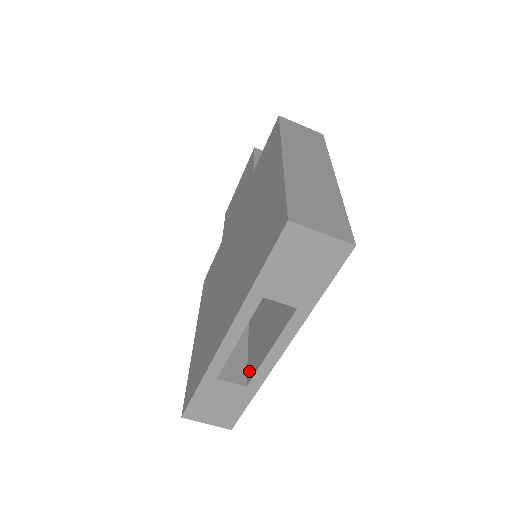
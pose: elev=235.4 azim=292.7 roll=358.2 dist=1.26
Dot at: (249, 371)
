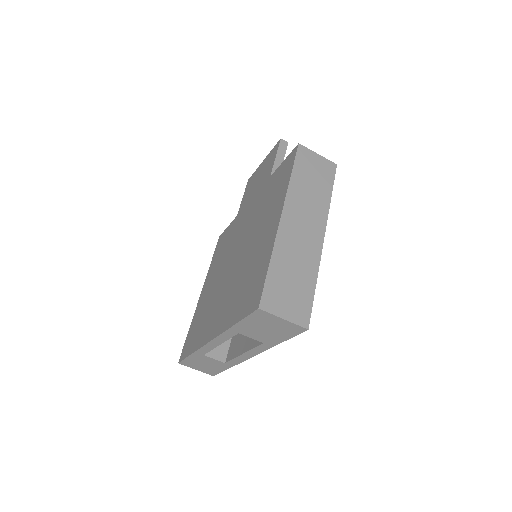
Dot at: (229, 352)
